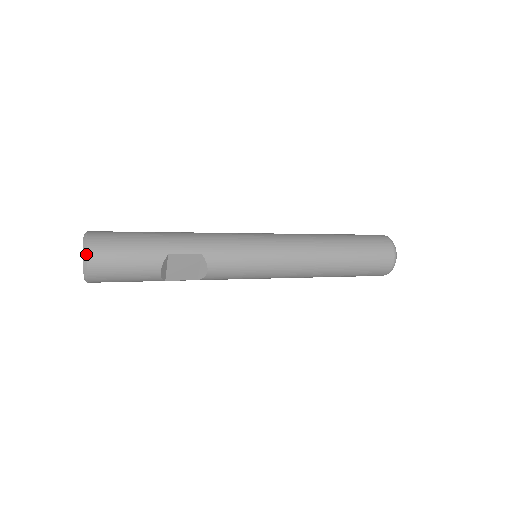
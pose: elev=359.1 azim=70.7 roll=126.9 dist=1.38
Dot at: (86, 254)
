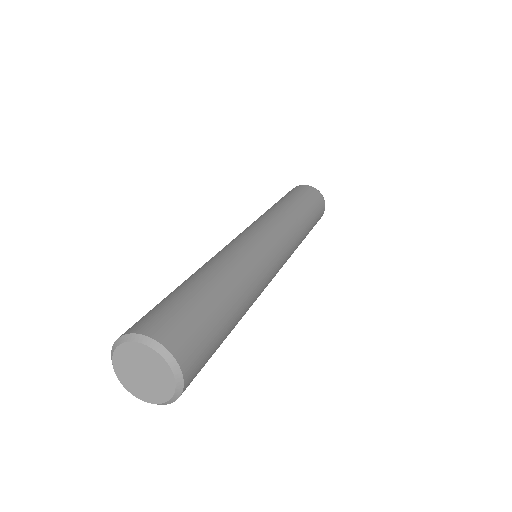
Dot at: occluded
